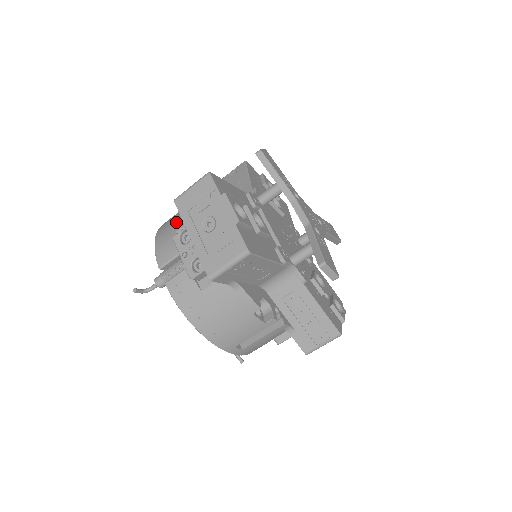
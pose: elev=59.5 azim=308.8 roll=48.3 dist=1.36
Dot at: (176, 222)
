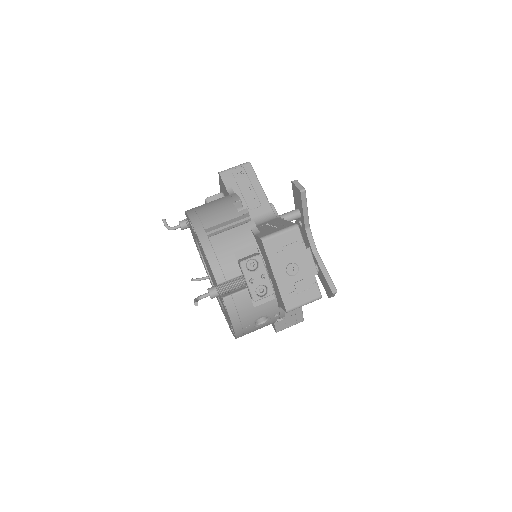
Dot at: occluded
